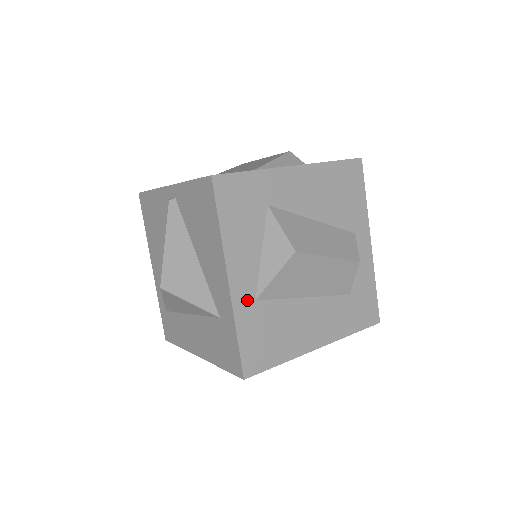
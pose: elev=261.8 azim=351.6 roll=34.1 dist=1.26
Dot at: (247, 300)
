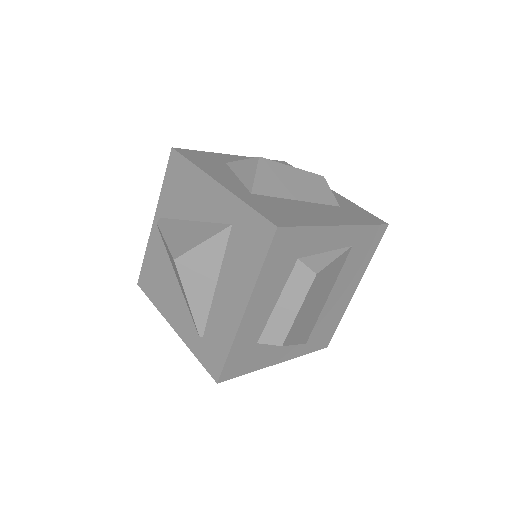
Dot at: (243, 192)
